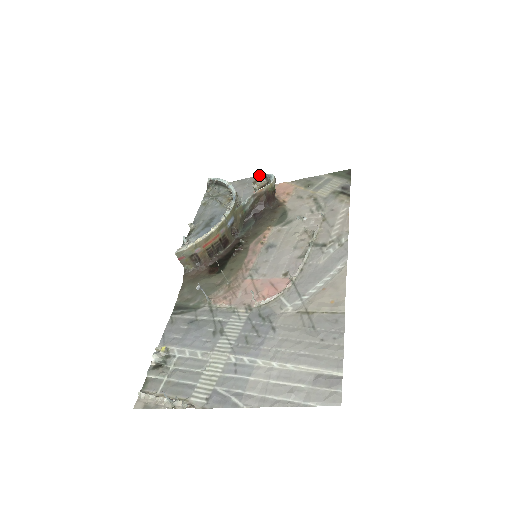
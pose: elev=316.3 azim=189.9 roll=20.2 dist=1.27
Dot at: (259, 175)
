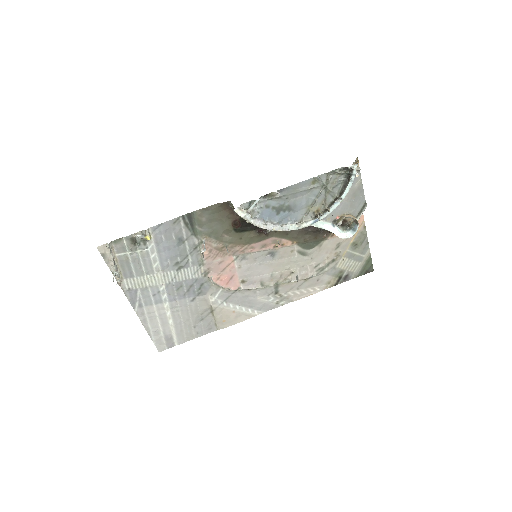
Dot at: (364, 209)
